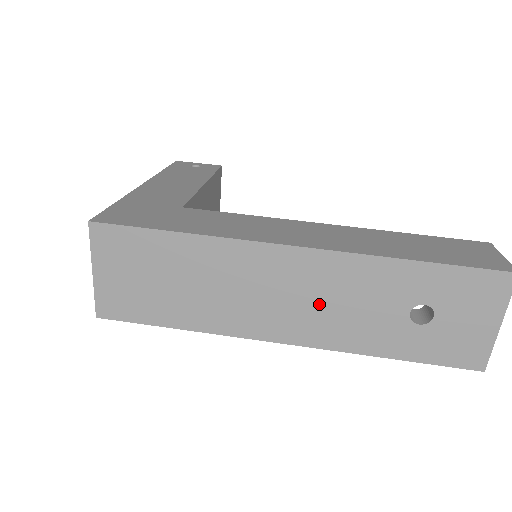
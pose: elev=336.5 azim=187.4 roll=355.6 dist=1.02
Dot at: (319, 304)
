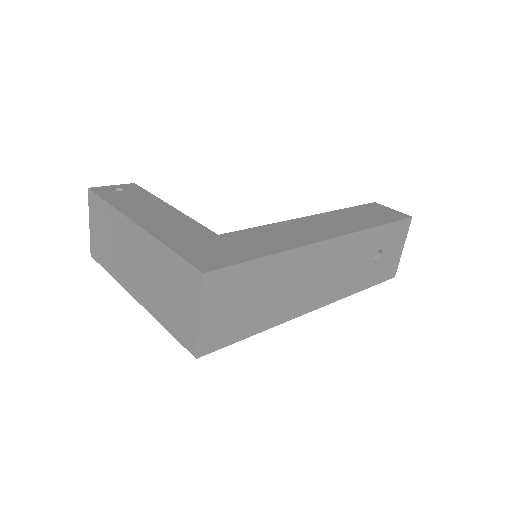
Dot at: (337, 273)
